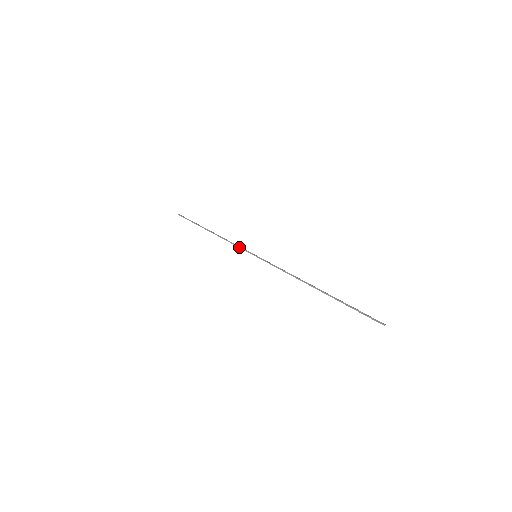
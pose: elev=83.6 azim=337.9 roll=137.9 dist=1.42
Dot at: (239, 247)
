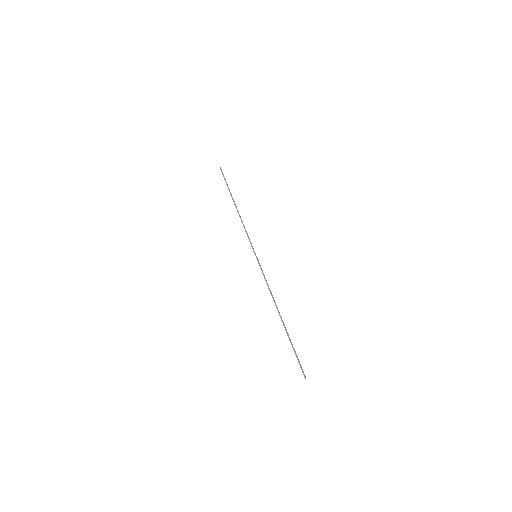
Dot at: (248, 238)
